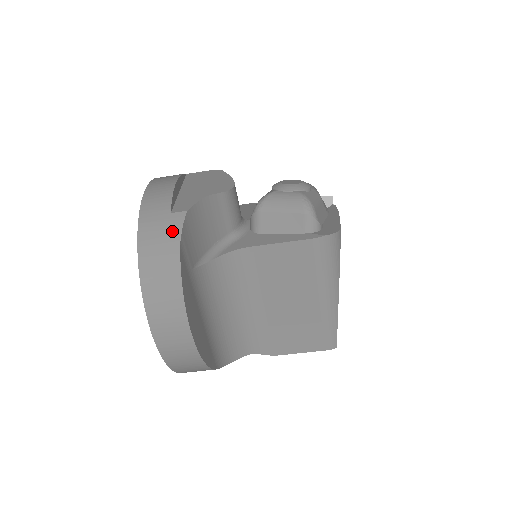
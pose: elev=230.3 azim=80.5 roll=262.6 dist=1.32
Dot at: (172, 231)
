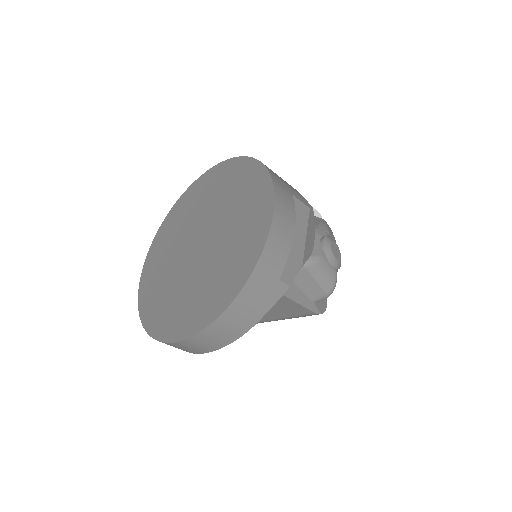
Dot at: (270, 299)
